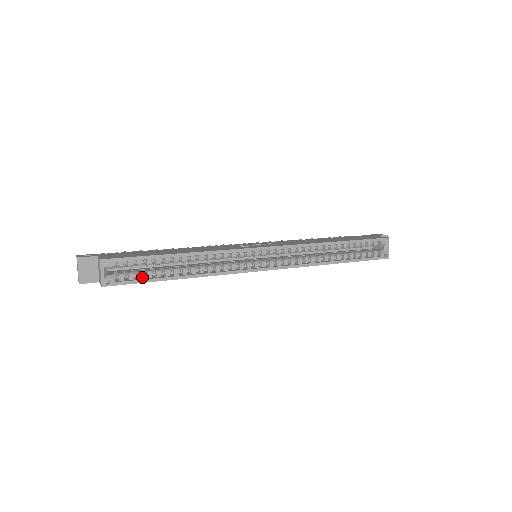
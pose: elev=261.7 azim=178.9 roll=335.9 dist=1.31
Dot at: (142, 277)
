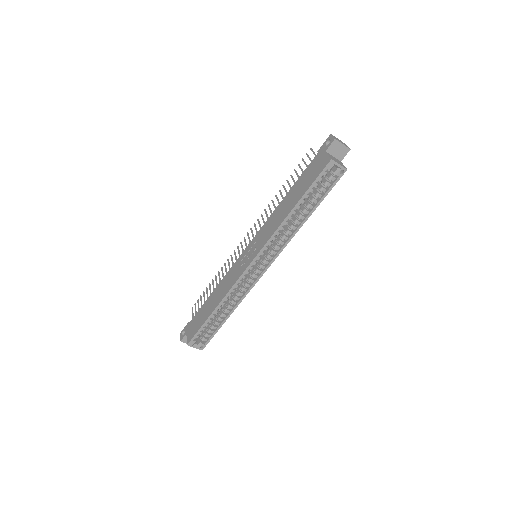
Dot at: (212, 331)
